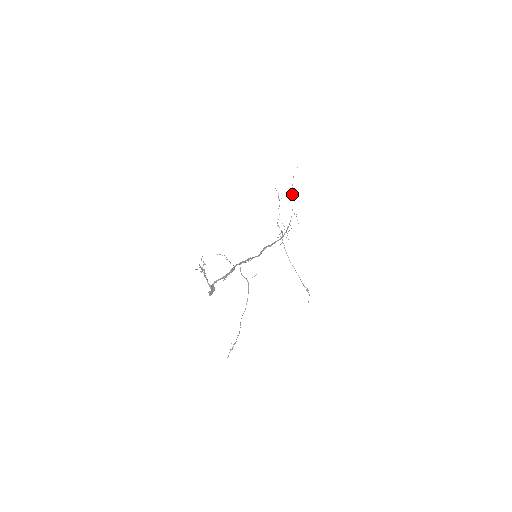
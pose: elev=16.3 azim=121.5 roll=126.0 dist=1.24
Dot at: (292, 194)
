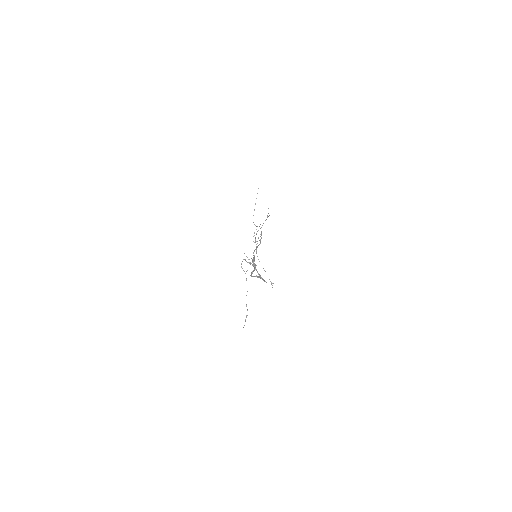
Dot at: occluded
